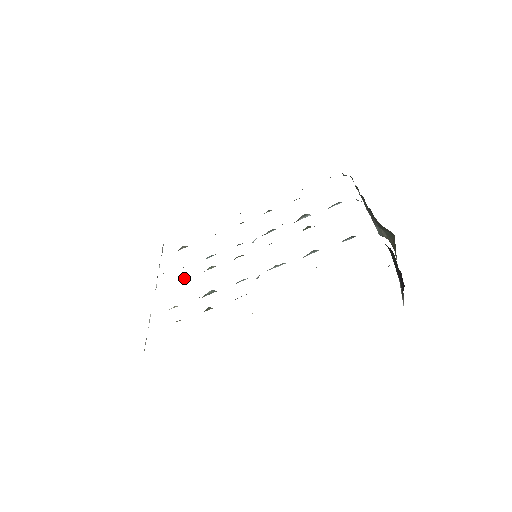
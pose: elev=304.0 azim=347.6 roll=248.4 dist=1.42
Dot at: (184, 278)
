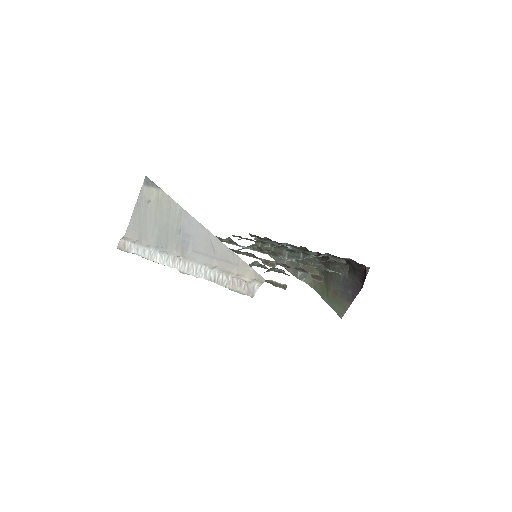
Dot at: occluded
